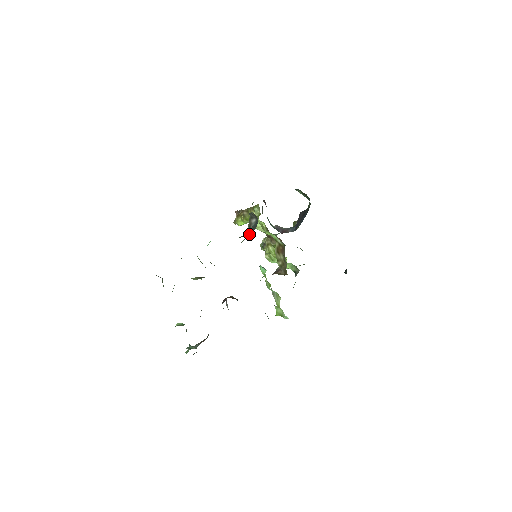
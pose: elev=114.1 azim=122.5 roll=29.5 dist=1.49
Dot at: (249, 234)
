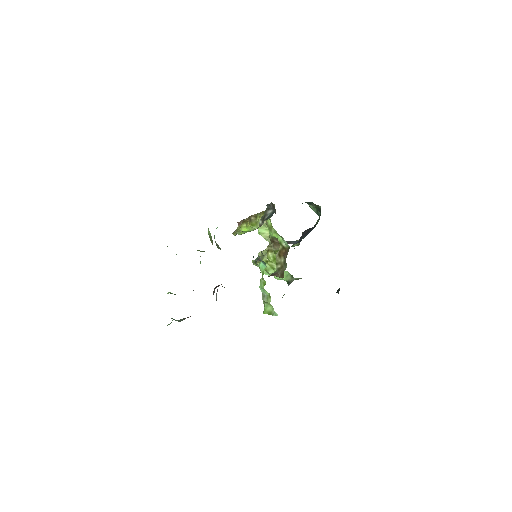
Dot at: (260, 226)
